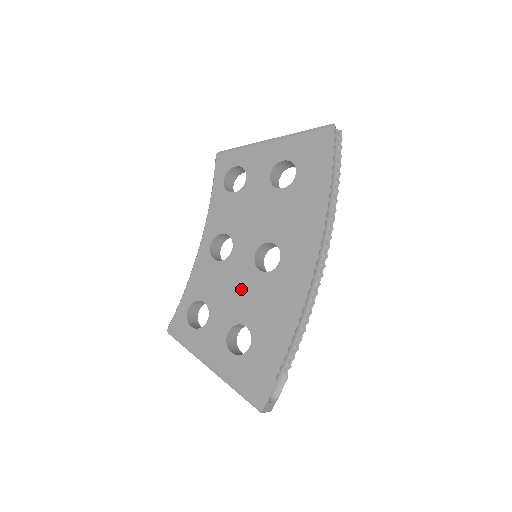
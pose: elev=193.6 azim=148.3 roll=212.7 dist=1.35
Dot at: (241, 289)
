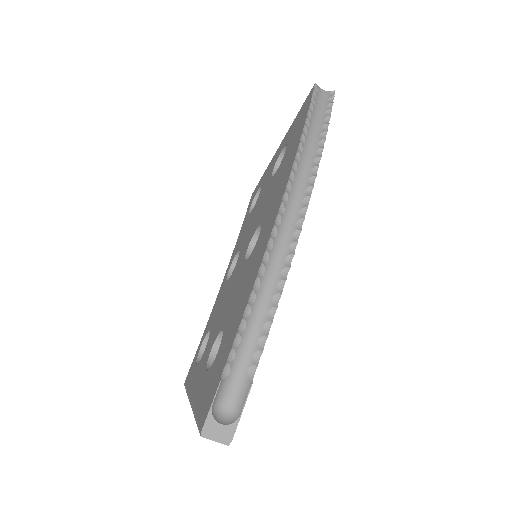
Dot at: (231, 293)
